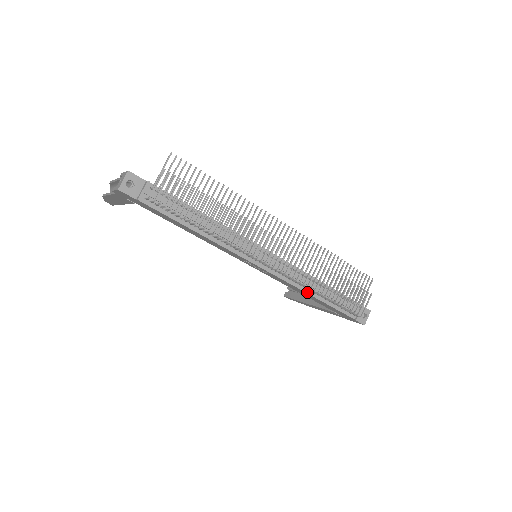
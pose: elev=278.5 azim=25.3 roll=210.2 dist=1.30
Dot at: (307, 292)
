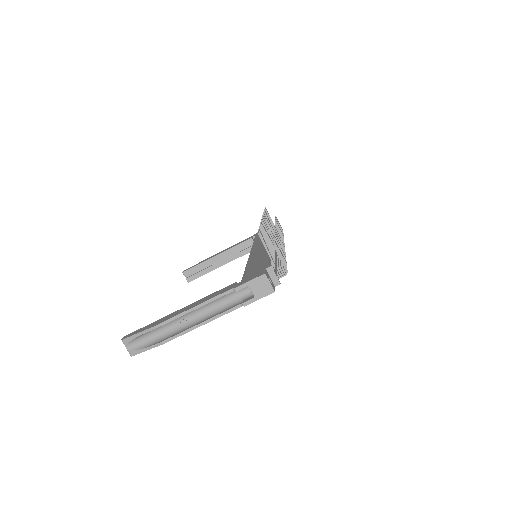
Dot at: occluded
